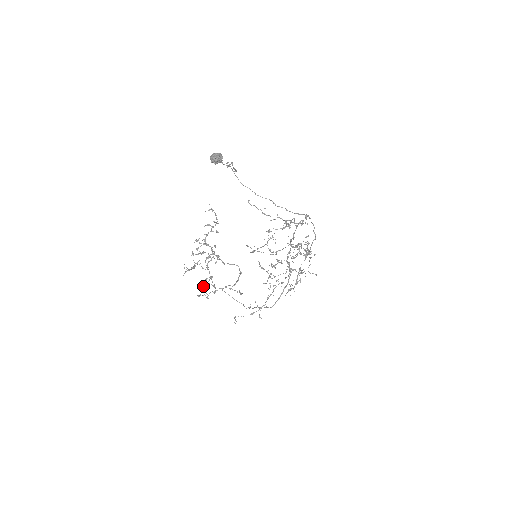
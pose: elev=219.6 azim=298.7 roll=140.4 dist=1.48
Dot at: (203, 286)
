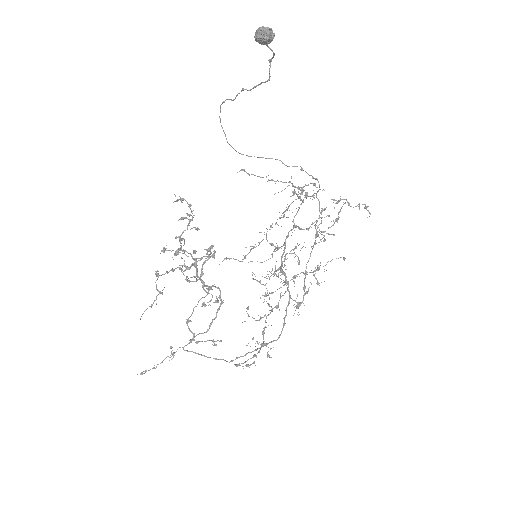
Dot at: (186, 319)
